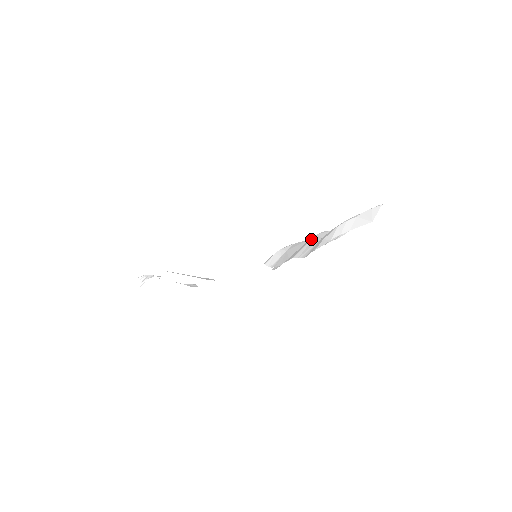
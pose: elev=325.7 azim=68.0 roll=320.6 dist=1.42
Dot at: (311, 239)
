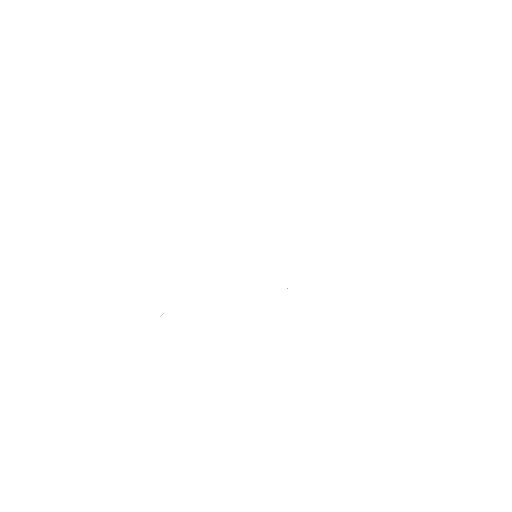
Dot at: occluded
